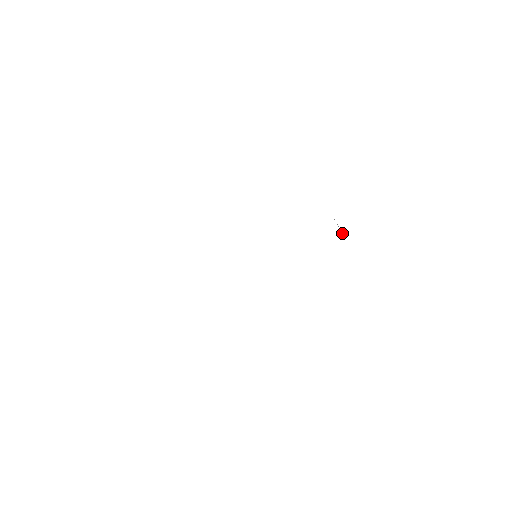
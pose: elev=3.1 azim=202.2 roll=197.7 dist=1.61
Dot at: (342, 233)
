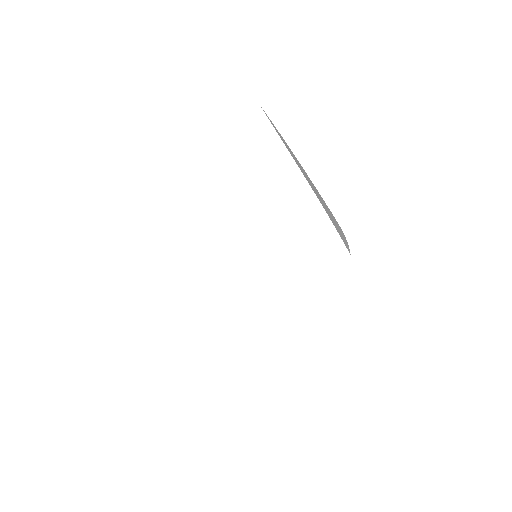
Dot at: (347, 245)
